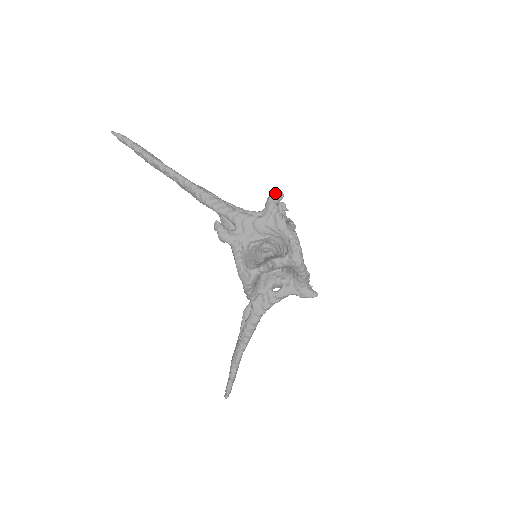
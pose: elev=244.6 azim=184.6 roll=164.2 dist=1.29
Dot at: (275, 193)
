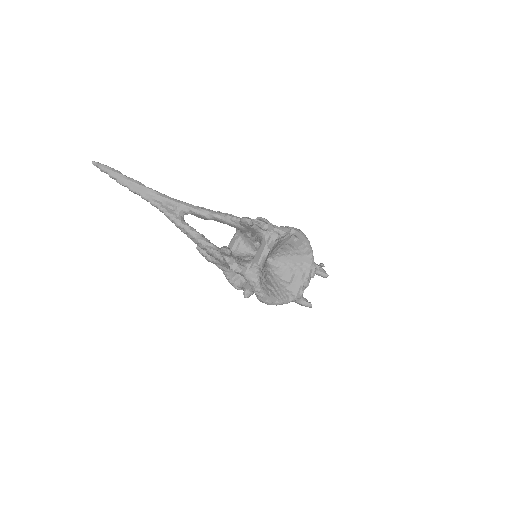
Dot at: (221, 251)
